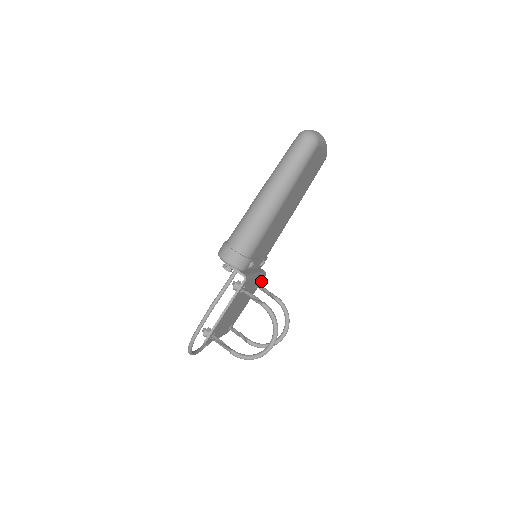
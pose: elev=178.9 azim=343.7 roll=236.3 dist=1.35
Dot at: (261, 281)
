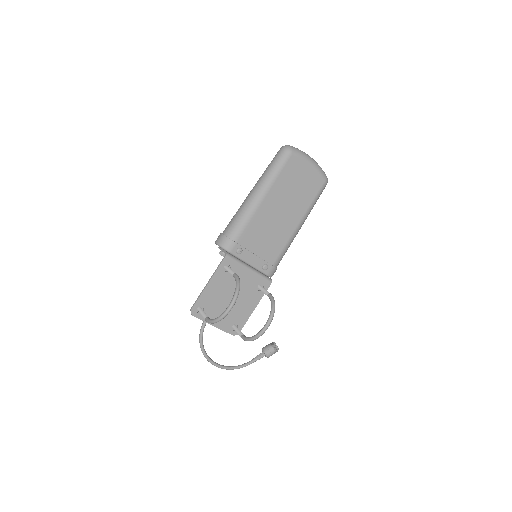
Dot at: (267, 287)
